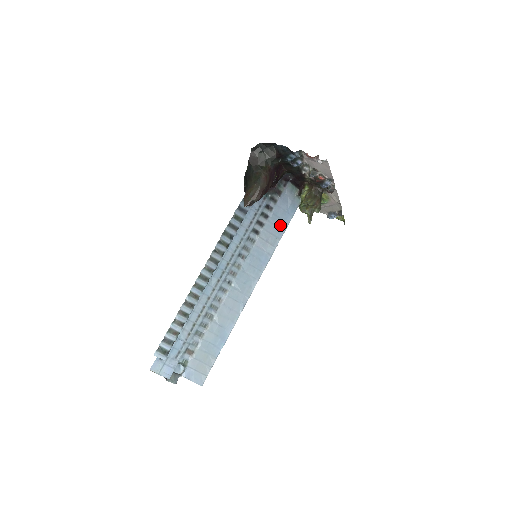
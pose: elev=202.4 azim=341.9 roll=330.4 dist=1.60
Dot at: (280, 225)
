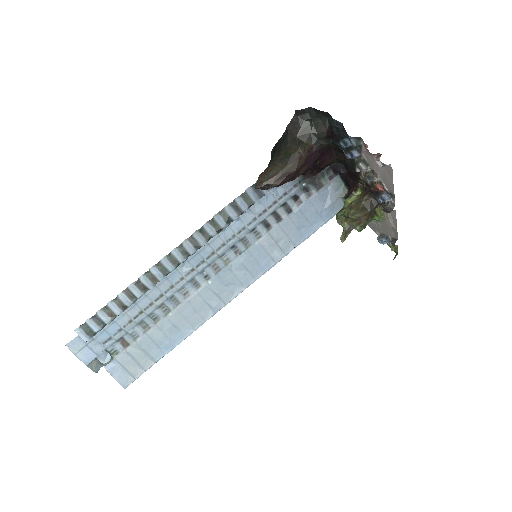
Dot at: (303, 228)
